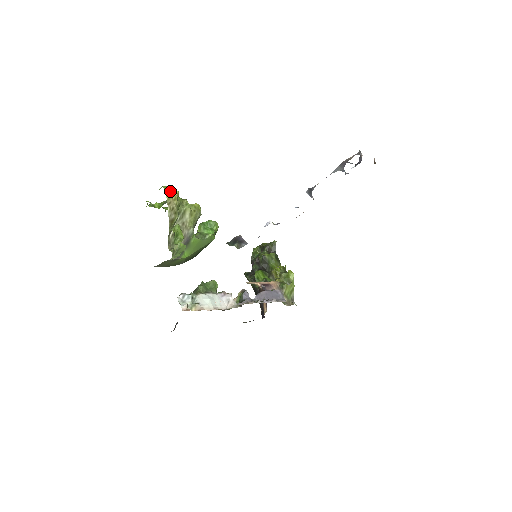
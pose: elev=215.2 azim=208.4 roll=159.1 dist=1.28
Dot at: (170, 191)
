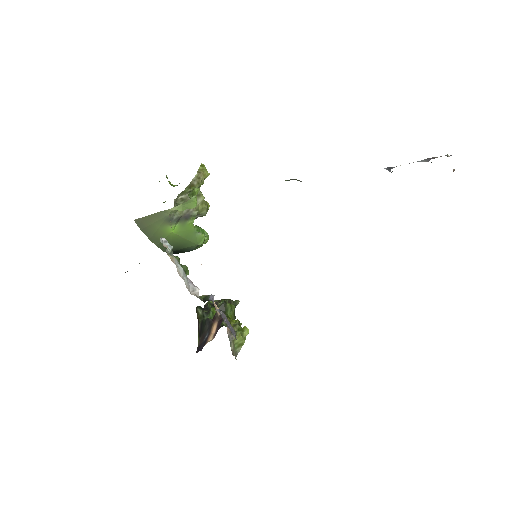
Dot at: (204, 167)
